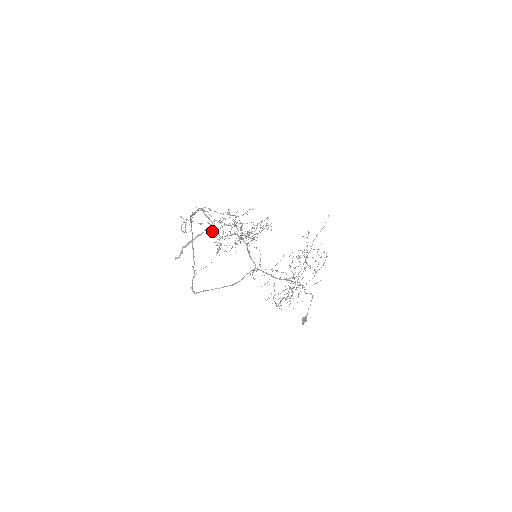
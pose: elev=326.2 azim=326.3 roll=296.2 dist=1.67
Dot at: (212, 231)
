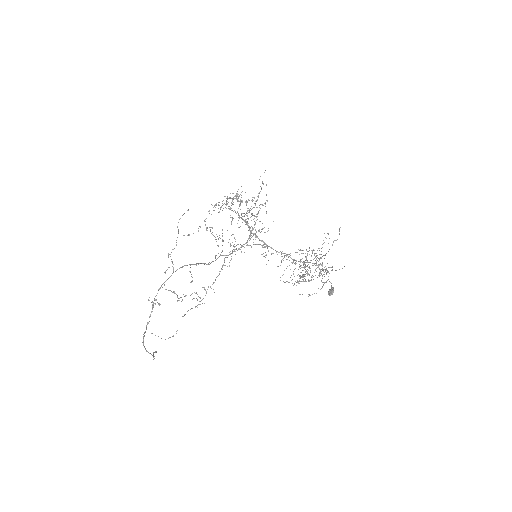
Dot at: occluded
